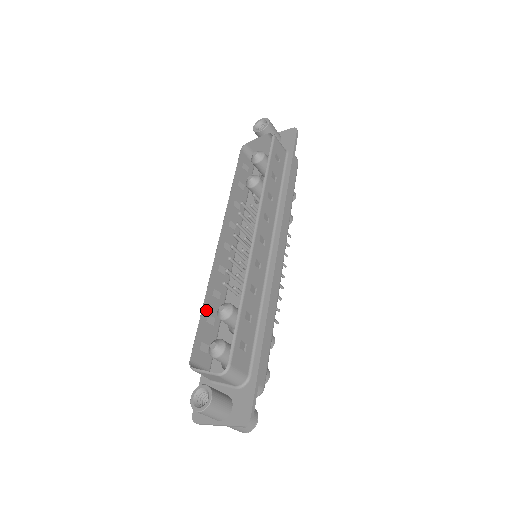
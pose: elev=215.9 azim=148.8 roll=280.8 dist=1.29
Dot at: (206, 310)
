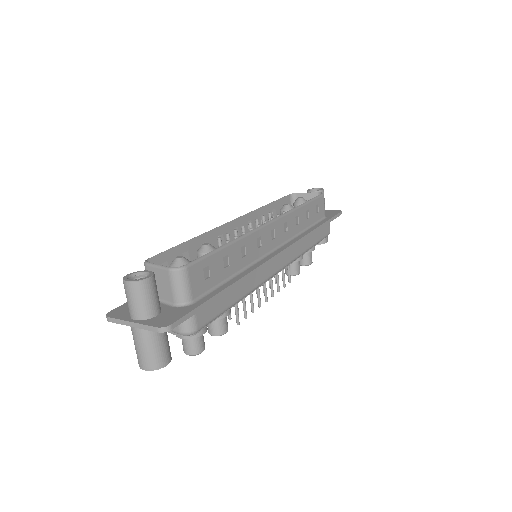
Dot at: (189, 246)
